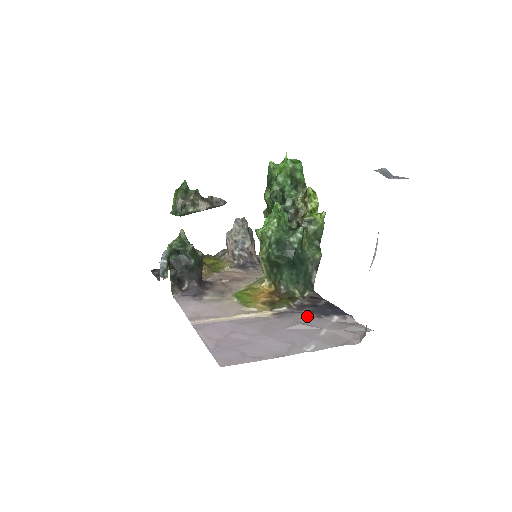
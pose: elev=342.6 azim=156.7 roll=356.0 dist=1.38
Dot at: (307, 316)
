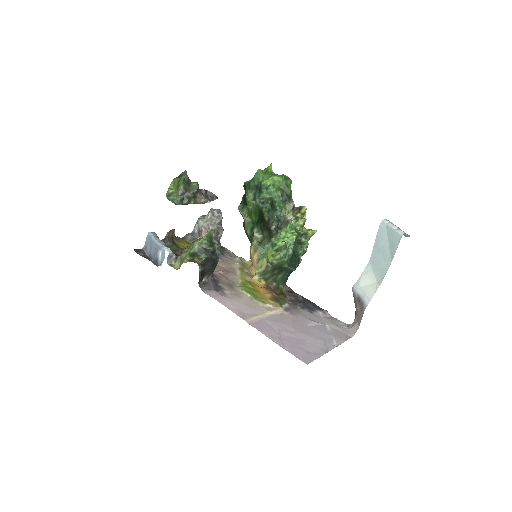
Dot at: (305, 312)
